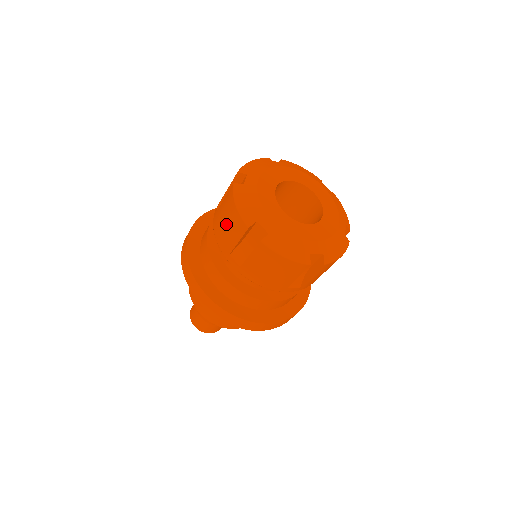
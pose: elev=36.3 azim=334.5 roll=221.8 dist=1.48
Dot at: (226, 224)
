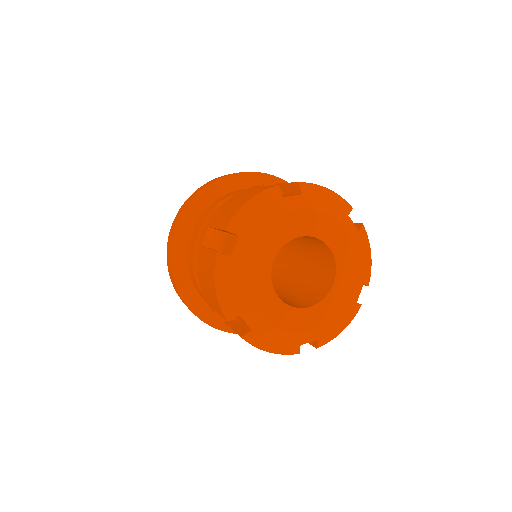
Dot at: (207, 287)
